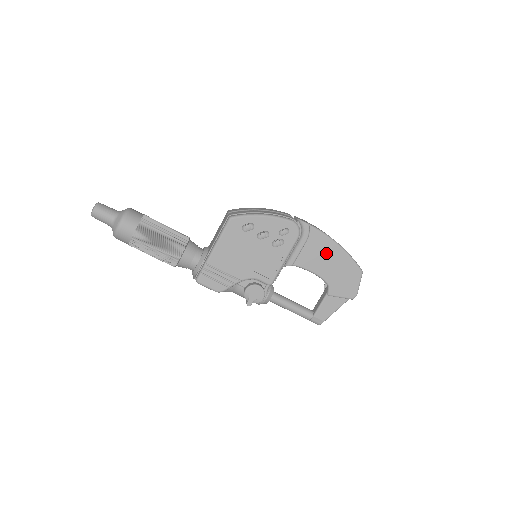
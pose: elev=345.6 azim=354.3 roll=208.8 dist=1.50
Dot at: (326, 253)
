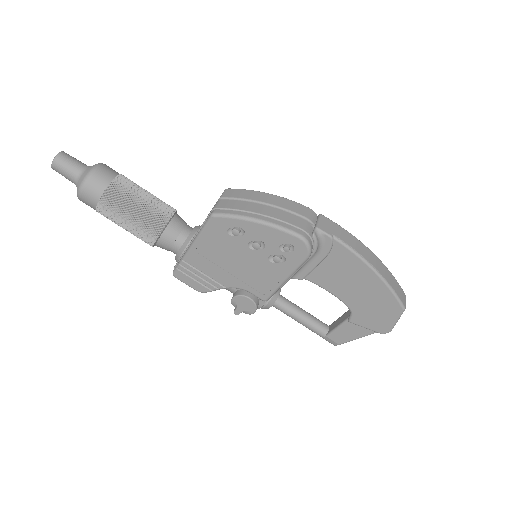
Dot at: (354, 276)
